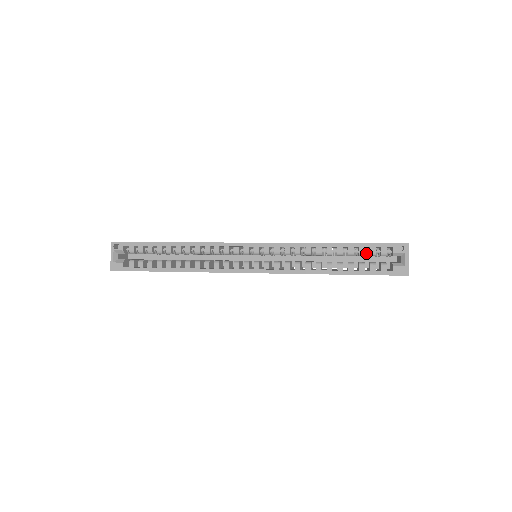
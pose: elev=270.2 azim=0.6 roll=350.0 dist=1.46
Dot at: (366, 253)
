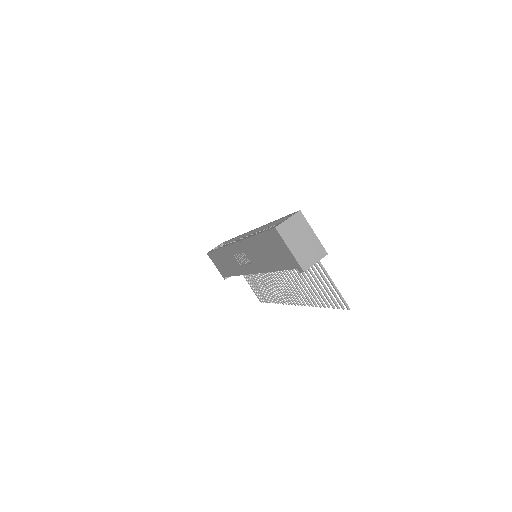
Dot at: occluded
